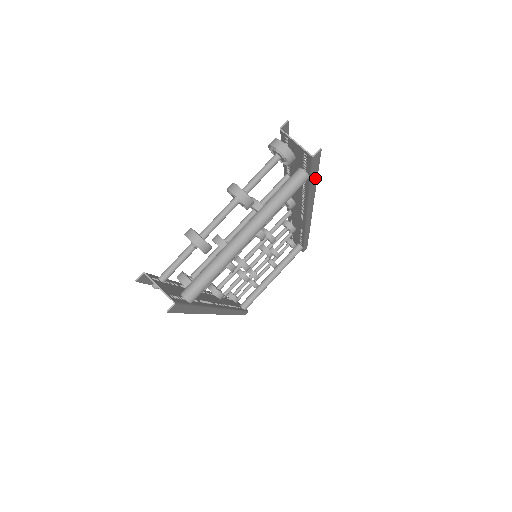
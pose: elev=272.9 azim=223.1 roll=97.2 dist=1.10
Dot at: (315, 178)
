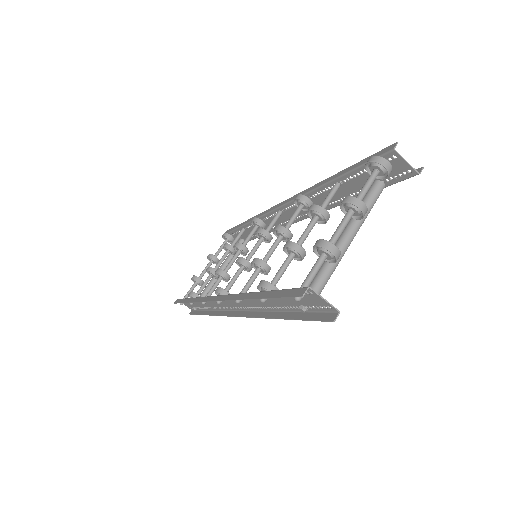
Dot at: occluded
